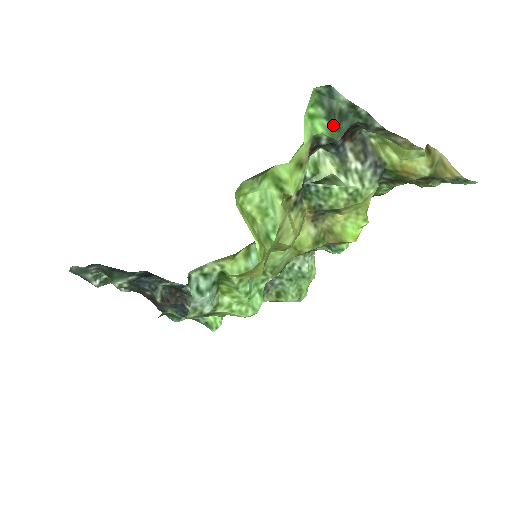
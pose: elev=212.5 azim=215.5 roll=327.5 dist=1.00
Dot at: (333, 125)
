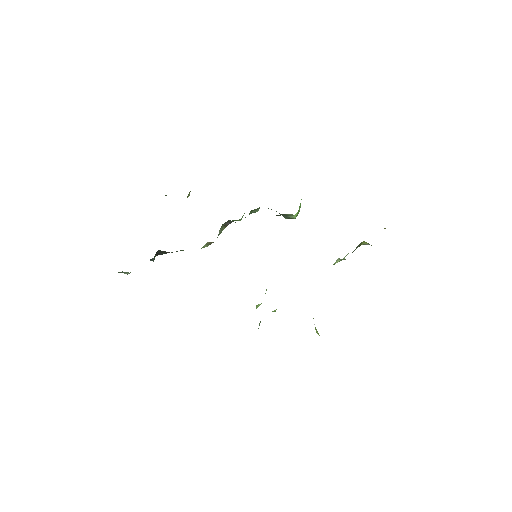
Dot at: occluded
